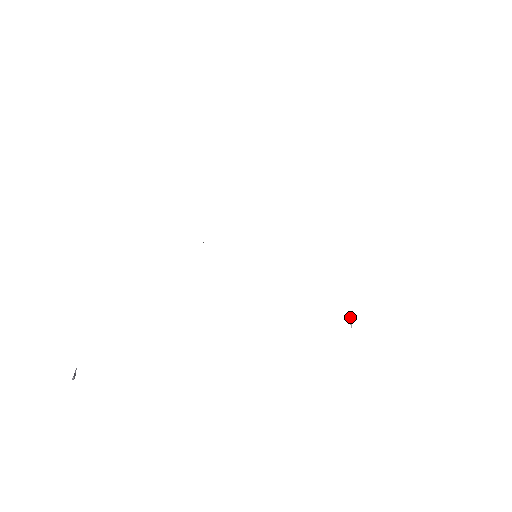
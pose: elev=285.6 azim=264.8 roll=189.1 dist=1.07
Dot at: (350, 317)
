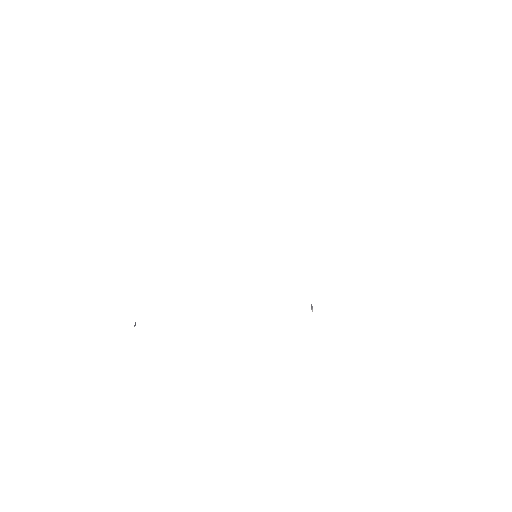
Dot at: (312, 306)
